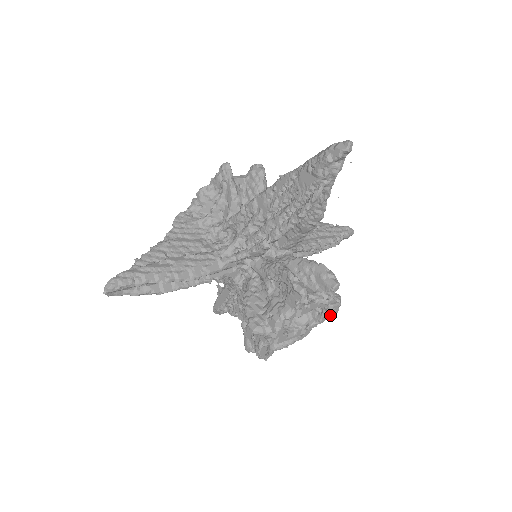
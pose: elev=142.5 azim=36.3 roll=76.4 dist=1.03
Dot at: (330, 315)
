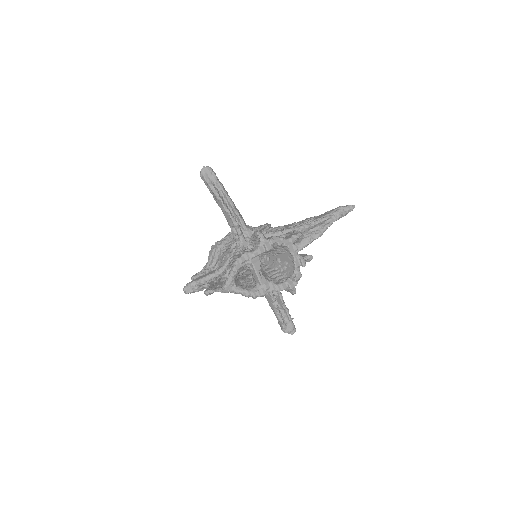
Dot at: (290, 283)
